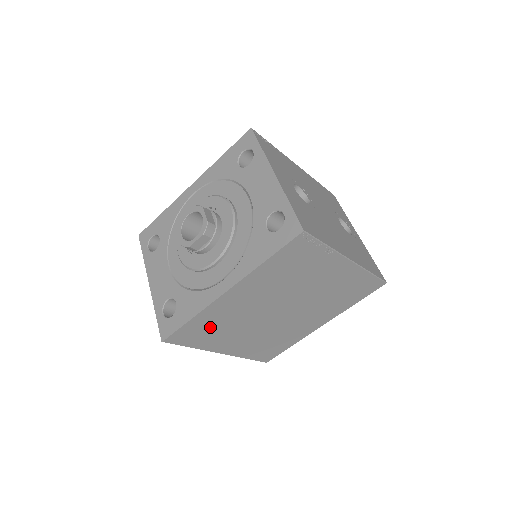
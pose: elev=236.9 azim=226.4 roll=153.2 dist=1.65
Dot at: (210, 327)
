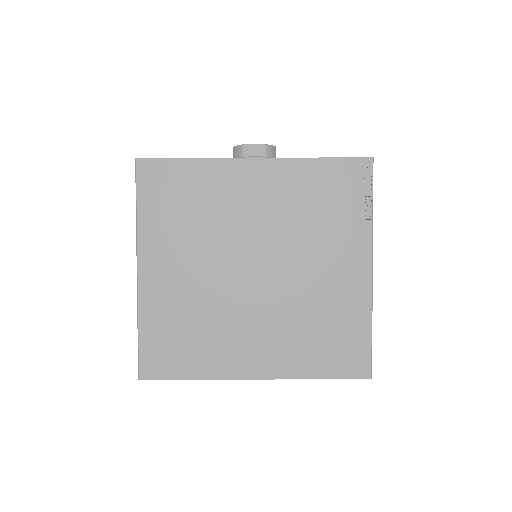
Dot at: (186, 198)
